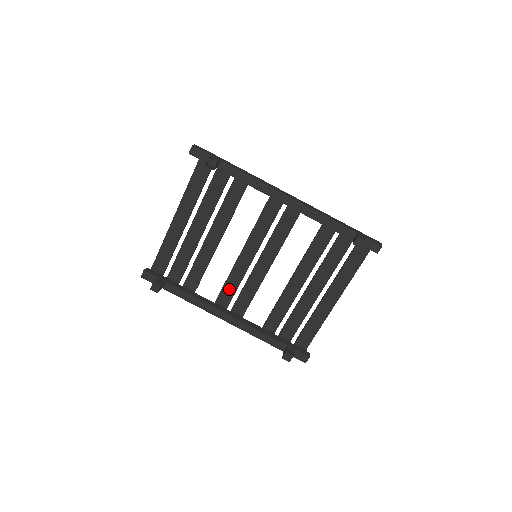
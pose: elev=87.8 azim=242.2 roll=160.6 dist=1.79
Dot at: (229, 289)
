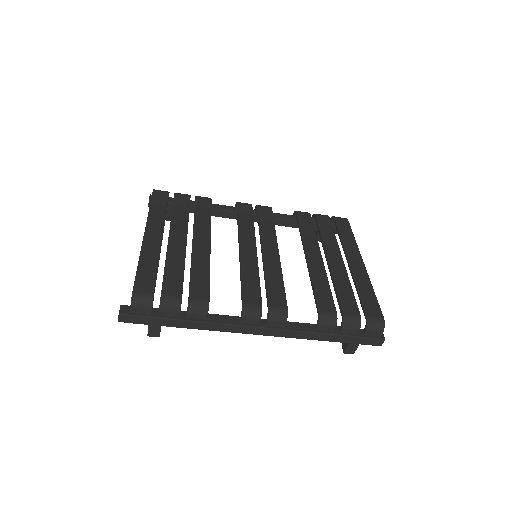
Dot at: occluded
